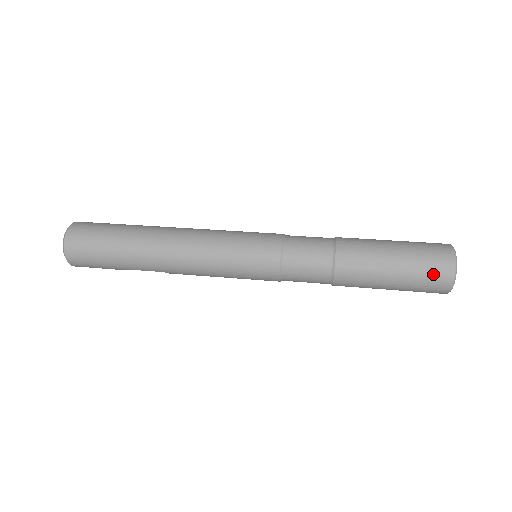
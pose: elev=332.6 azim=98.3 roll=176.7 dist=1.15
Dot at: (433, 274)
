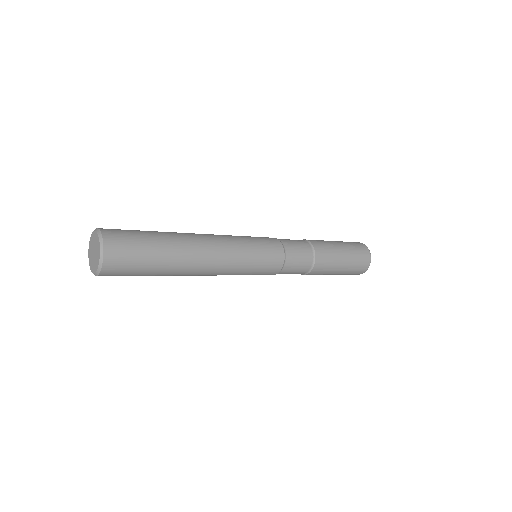
Dot at: (358, 270)
